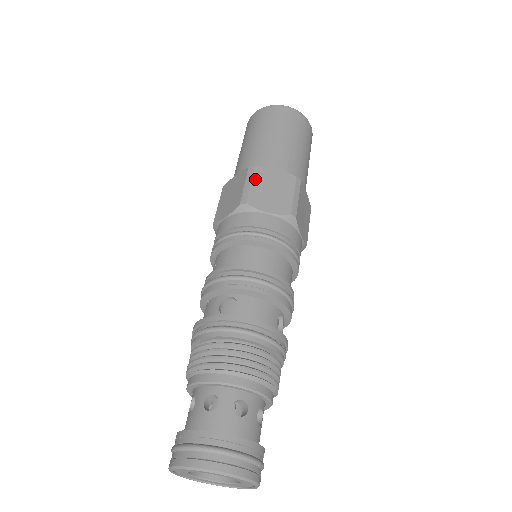
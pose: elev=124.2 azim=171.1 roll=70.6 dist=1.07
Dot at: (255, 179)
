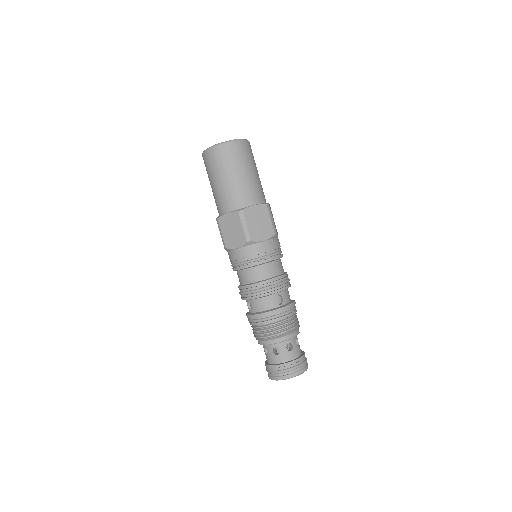
Dot at: (222, 228)
